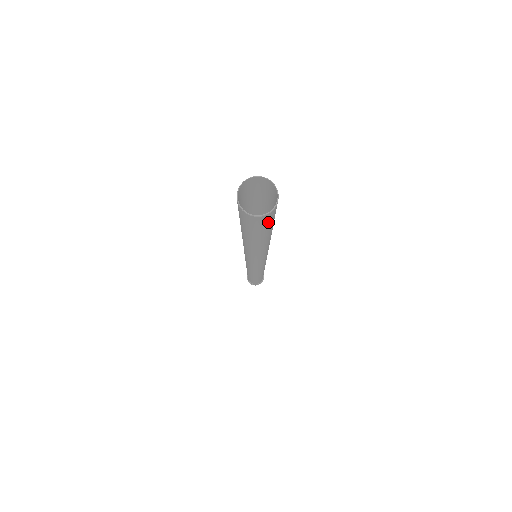
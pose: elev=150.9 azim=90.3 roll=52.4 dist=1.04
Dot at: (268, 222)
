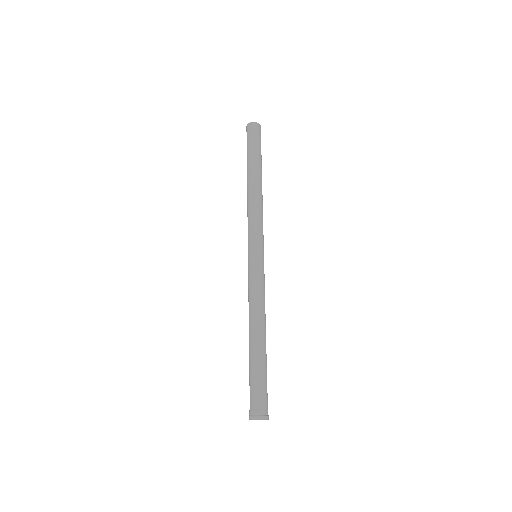
Dot at: occluded
